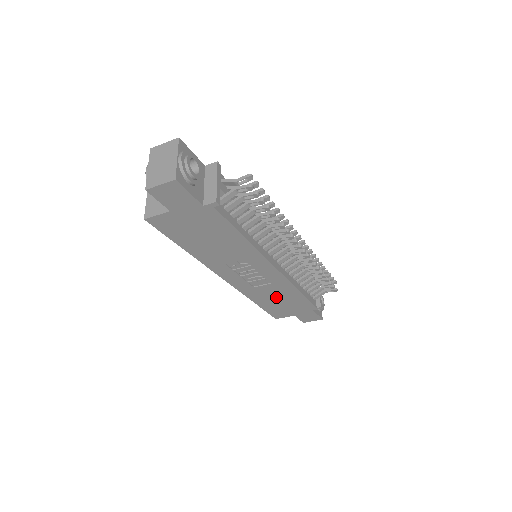
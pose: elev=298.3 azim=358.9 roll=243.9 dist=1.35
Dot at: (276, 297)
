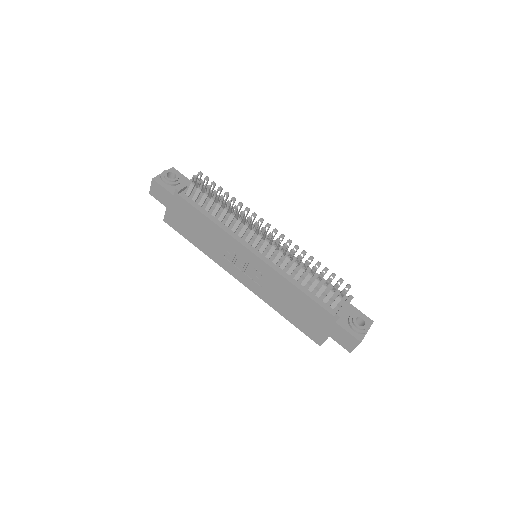
Dot at: (288, 301)
